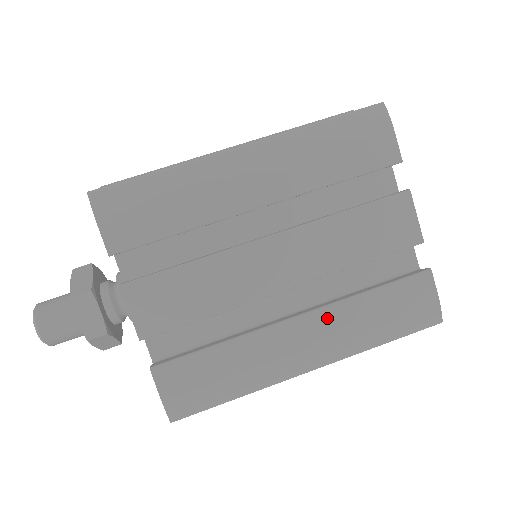
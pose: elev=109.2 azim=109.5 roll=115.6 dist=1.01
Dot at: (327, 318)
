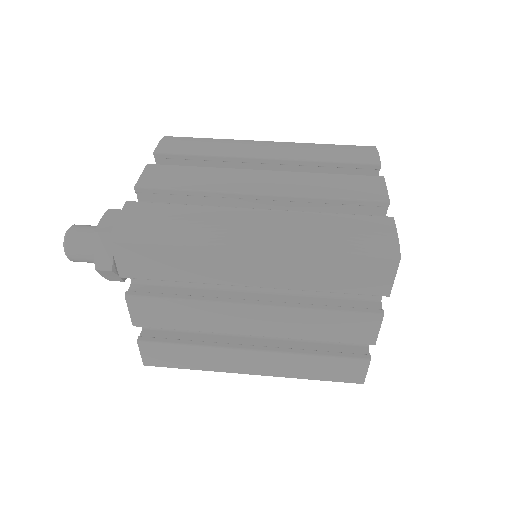
Dot at: (284, 216)
